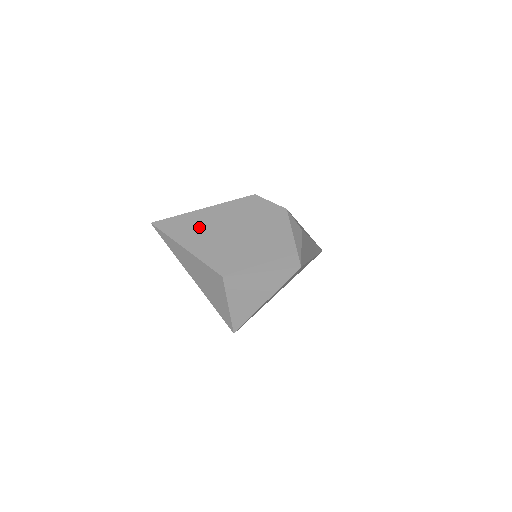
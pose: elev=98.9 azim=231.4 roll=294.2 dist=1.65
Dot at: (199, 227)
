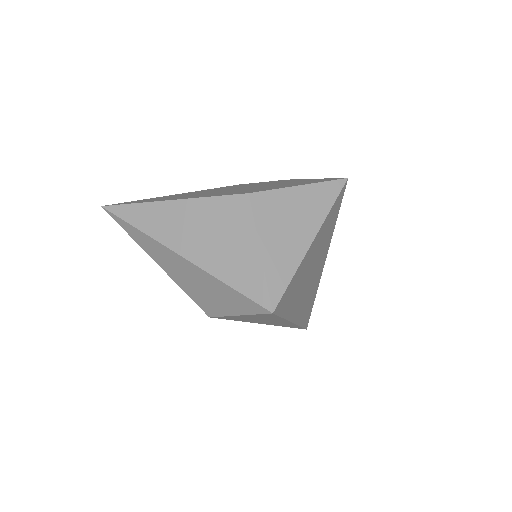
Dot at: (181, 195)
